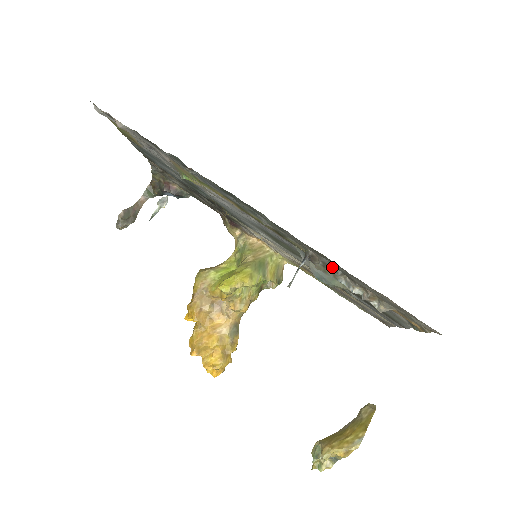
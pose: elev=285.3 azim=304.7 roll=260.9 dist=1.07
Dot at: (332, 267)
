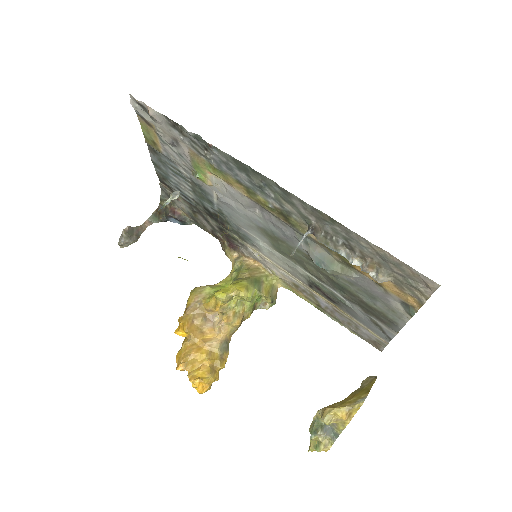
Dot at: (333, 236)
